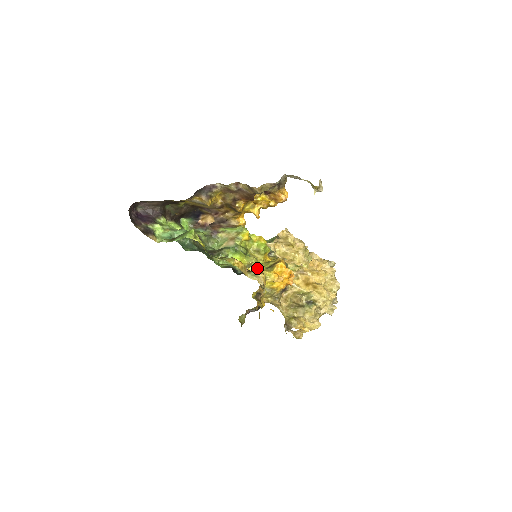
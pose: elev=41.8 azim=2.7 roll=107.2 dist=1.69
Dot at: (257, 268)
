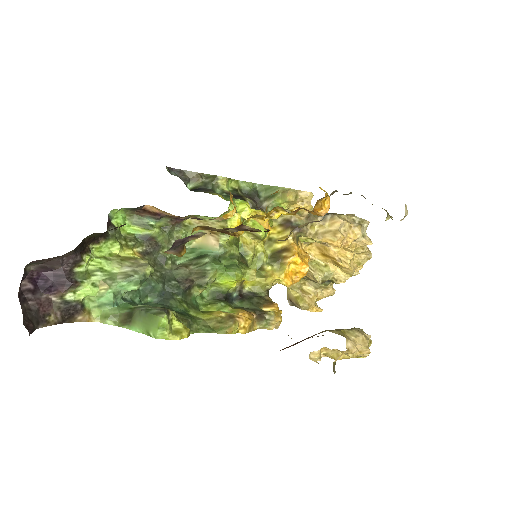
Dot at: (256, 263)
